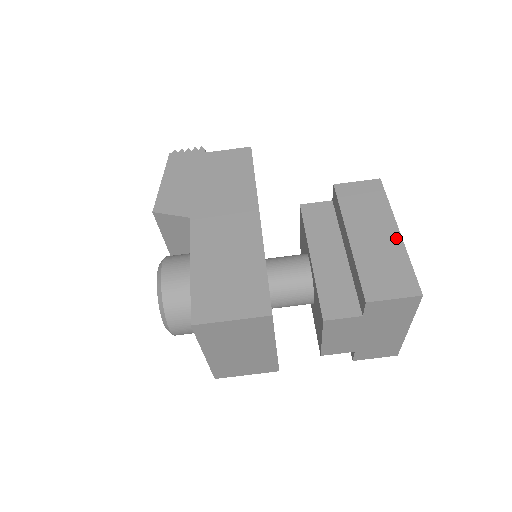
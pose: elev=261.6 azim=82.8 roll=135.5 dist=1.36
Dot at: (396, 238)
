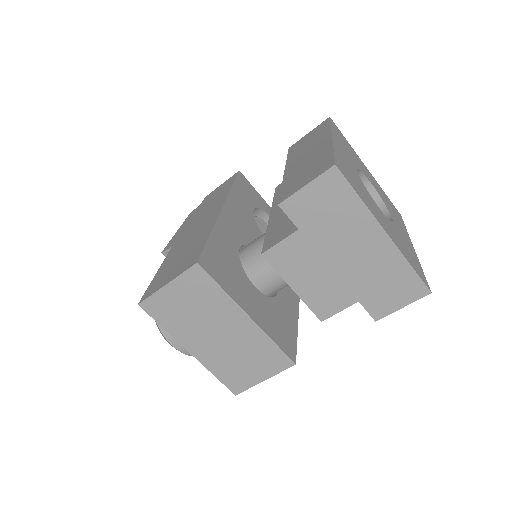
Dot at: (326, 143)
